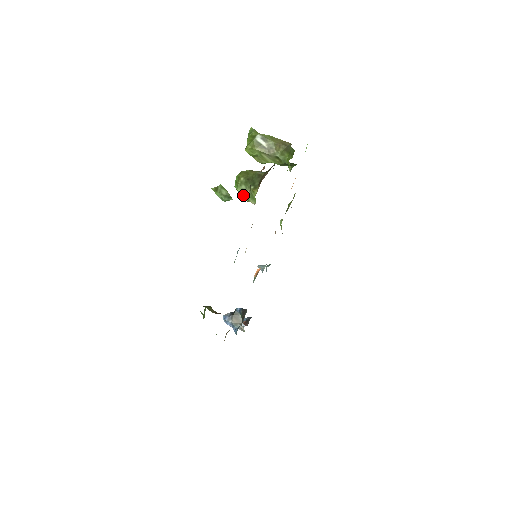
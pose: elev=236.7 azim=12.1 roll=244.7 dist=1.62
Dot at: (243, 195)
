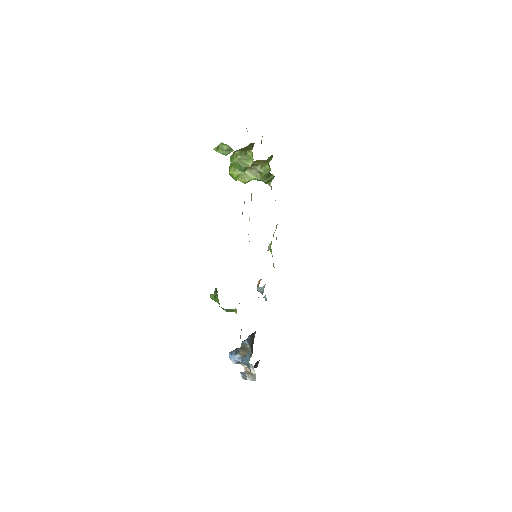
Dot at: occluded
